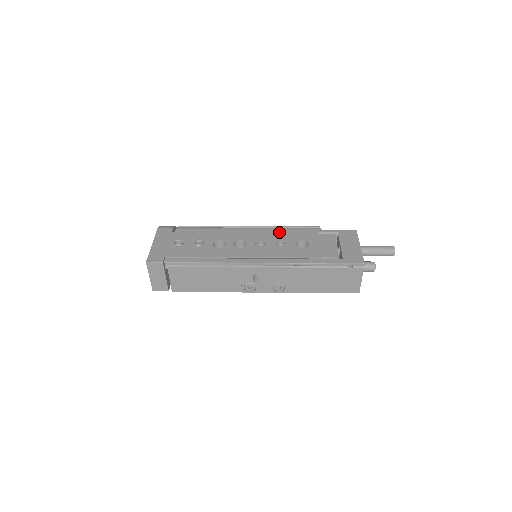
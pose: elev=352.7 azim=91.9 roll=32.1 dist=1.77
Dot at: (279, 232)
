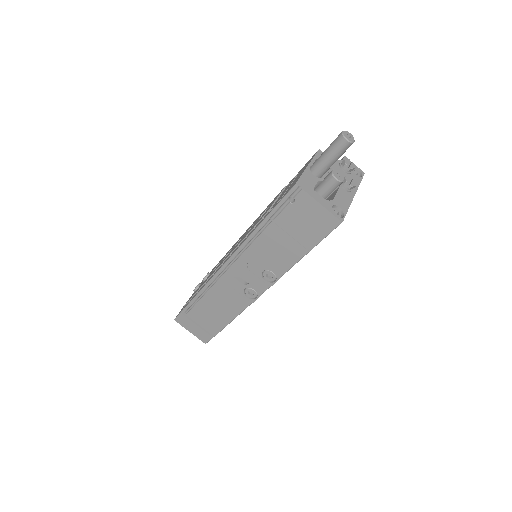
Dot at: occluded
